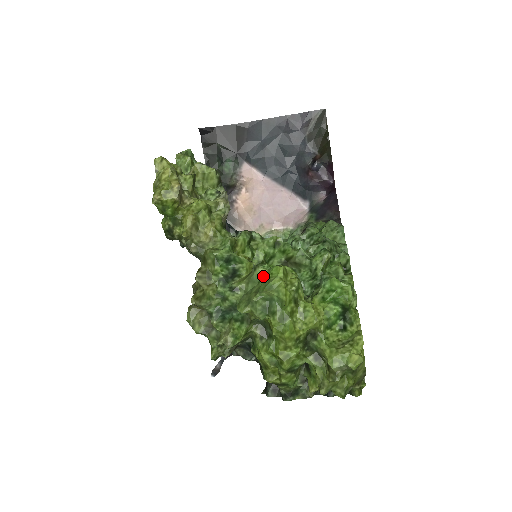
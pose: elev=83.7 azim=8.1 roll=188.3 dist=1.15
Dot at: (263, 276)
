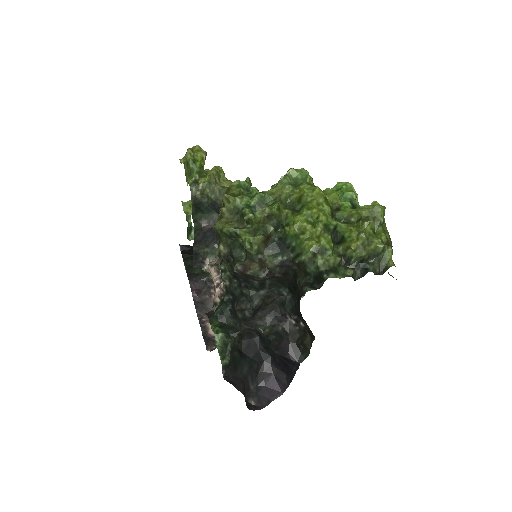
Dot at: occluded
